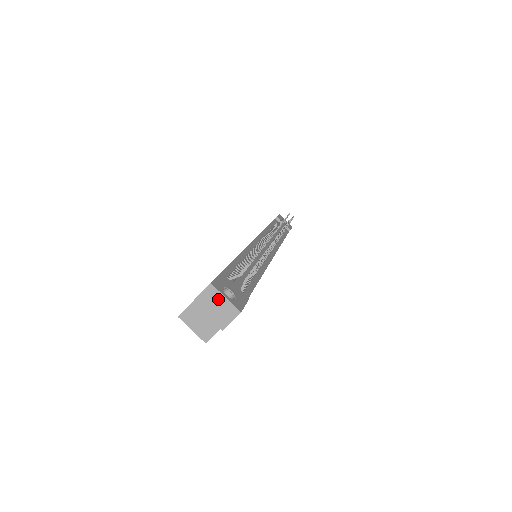
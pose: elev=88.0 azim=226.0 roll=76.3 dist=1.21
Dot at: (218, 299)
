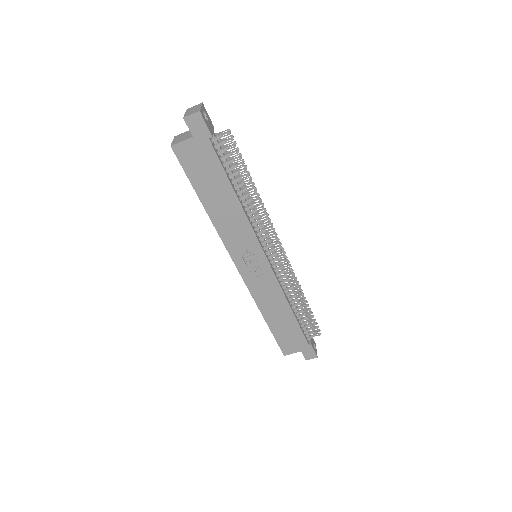
Dot at: (198, 107)
